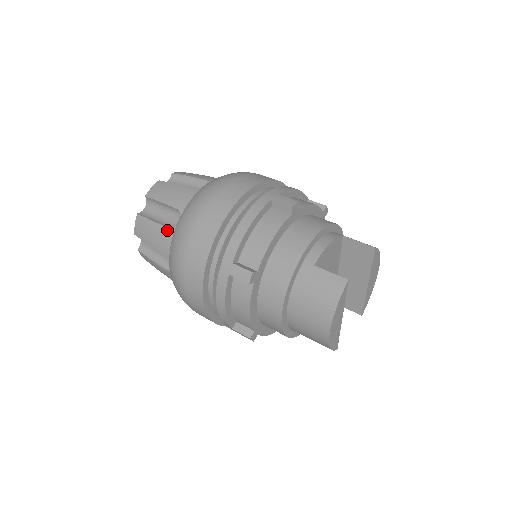
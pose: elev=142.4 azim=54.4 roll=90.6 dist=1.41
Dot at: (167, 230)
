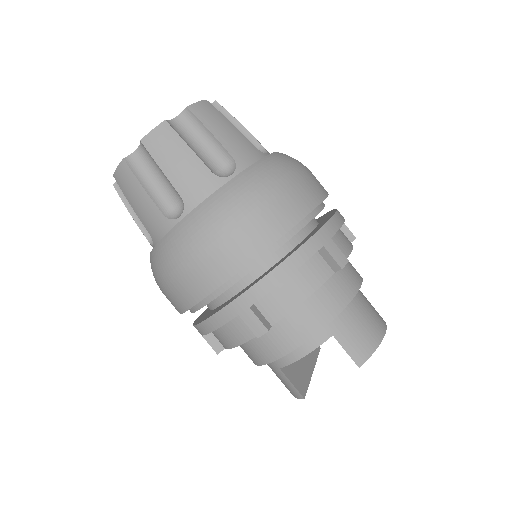
Dot at: occluded
